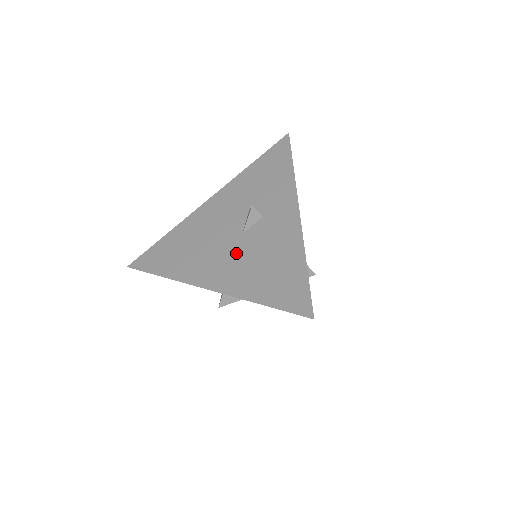
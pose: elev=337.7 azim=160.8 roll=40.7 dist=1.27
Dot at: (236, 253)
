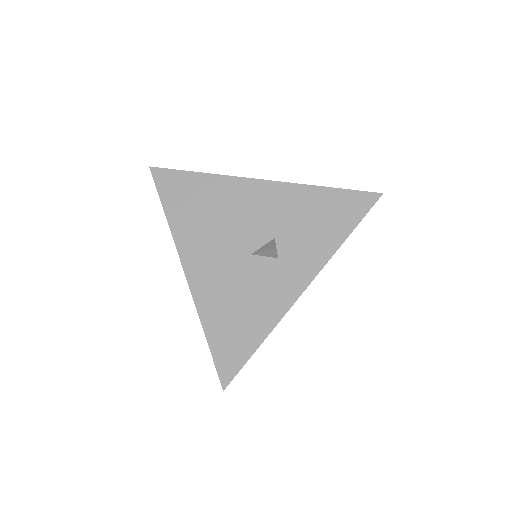
Dot at: (230, 267)
